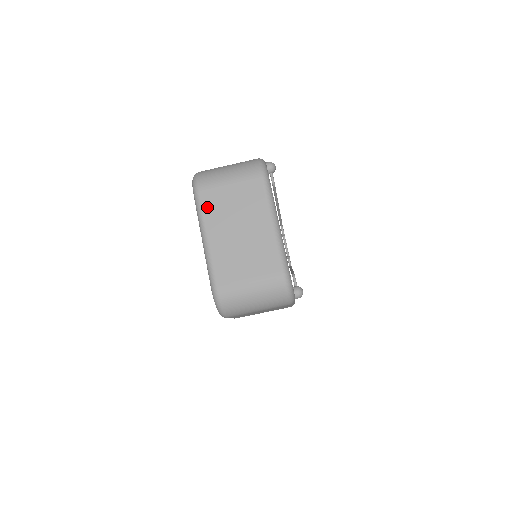
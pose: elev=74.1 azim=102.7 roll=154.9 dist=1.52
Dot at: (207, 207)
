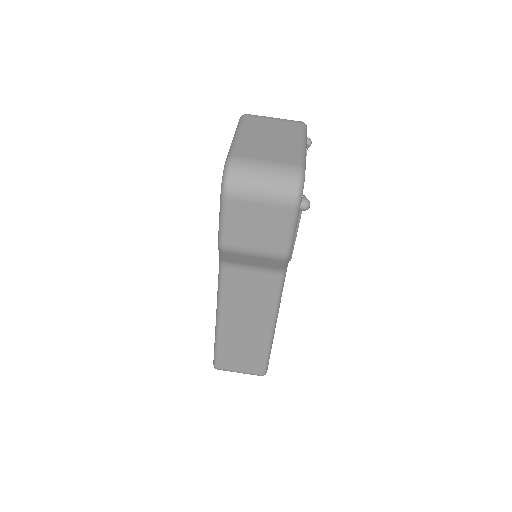
Dot at: (248, 122)
